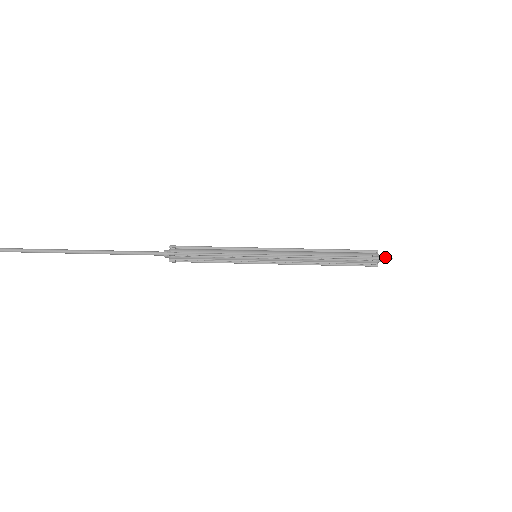
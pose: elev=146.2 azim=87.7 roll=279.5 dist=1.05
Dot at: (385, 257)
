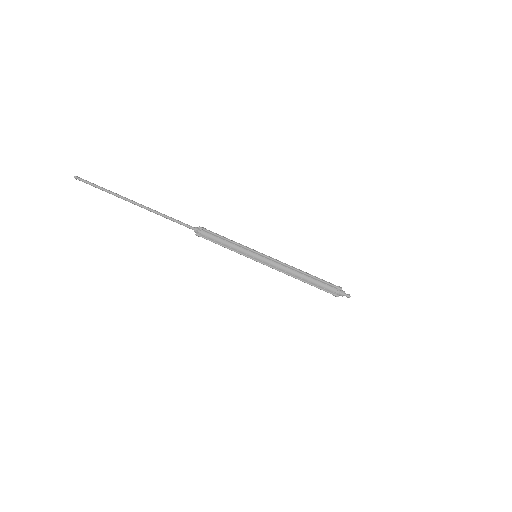
Dot at: (345, 295)
